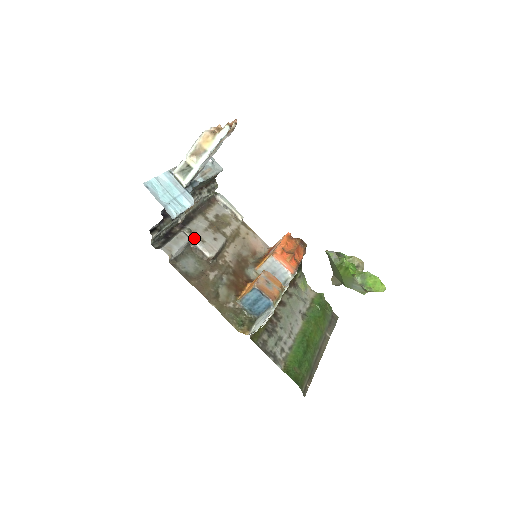
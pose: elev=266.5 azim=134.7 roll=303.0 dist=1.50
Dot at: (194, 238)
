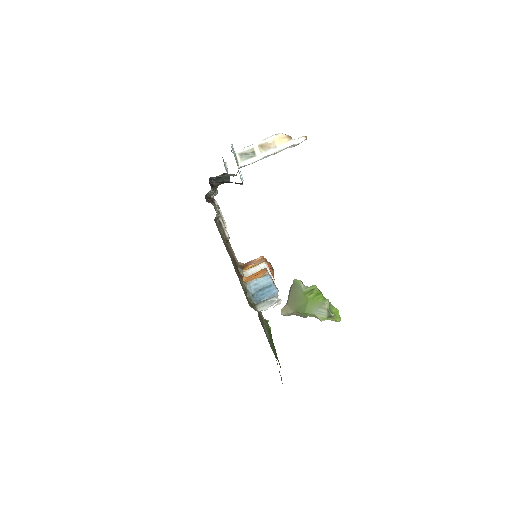
Dot at: occluded
